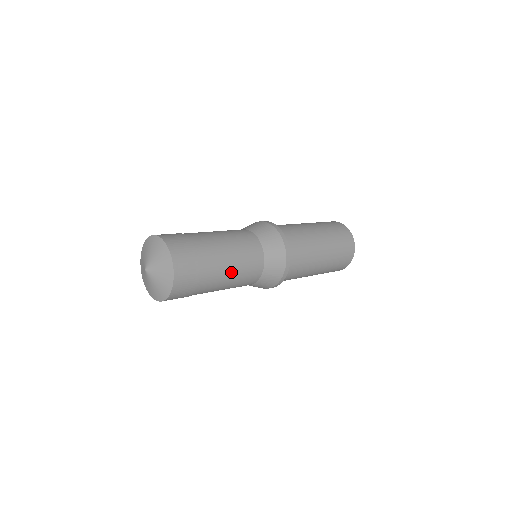
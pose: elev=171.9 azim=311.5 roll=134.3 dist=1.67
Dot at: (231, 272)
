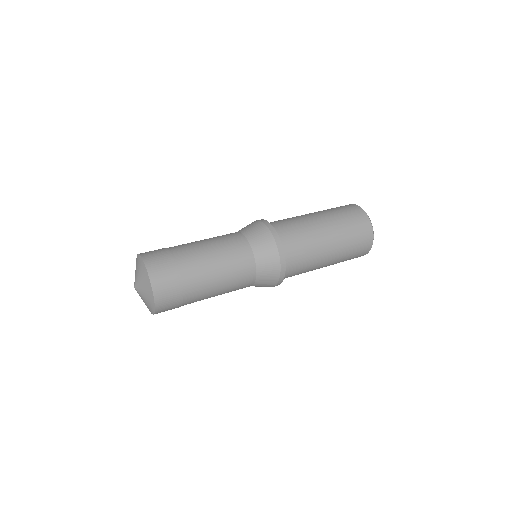
Dot at: (218, 290)
